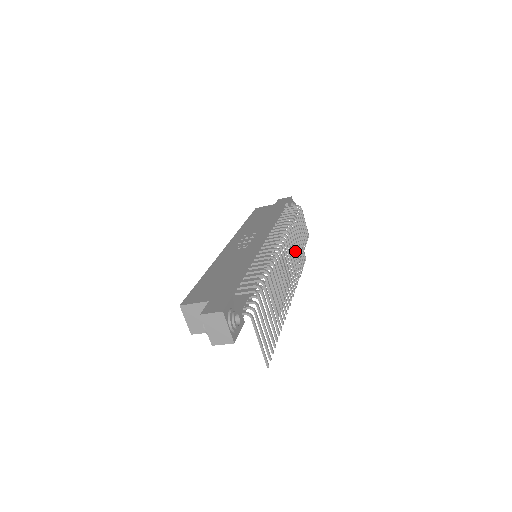
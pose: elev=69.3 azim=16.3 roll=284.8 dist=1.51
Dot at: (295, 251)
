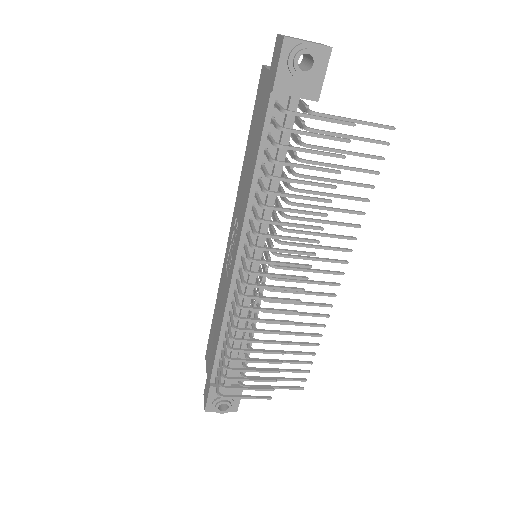
Dot at: (296, 240)
